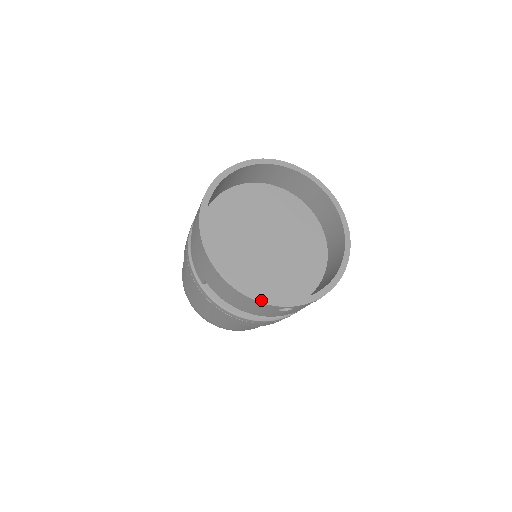
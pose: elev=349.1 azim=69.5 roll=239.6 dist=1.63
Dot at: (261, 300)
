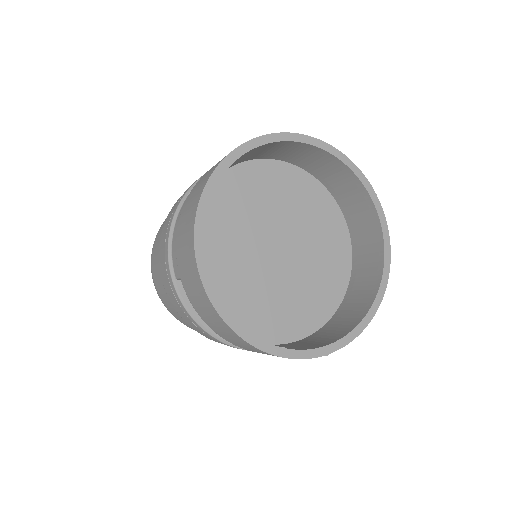
Dot at: (251, 340)
